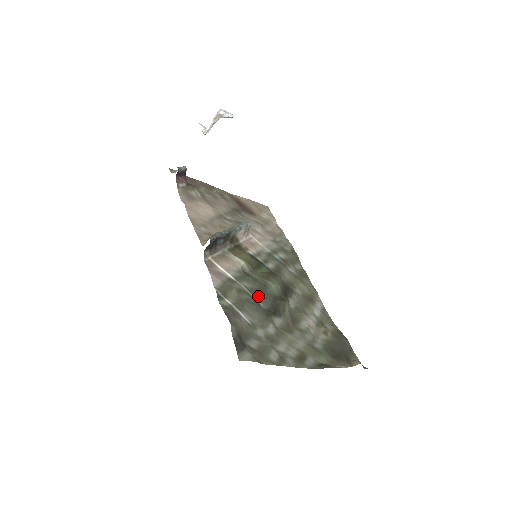
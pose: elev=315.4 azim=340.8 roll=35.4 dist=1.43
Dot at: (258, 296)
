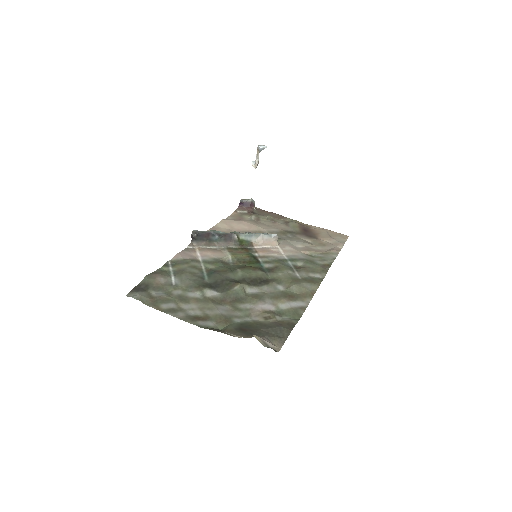
Dot at: (210, 274)
